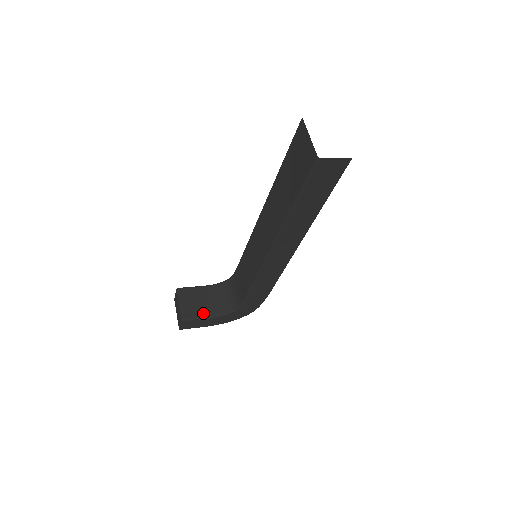
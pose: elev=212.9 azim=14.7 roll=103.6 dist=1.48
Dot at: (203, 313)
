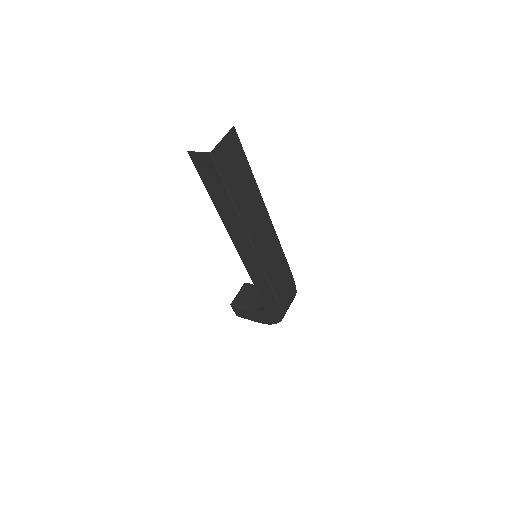
Dot at: (247, 305)
